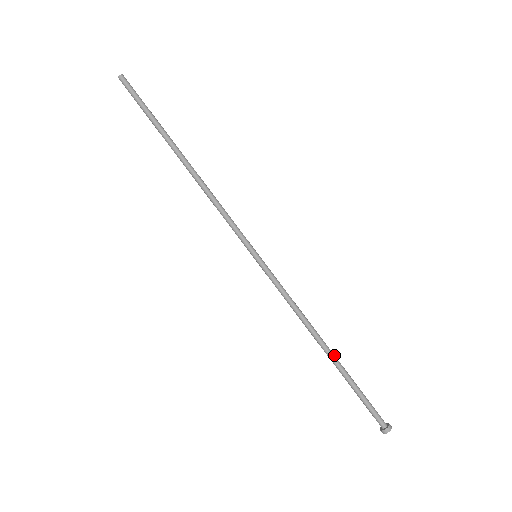
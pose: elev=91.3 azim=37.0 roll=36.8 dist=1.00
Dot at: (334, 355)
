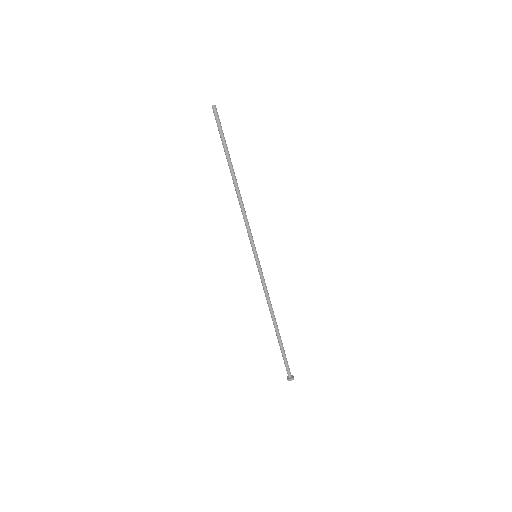
Dot at: (277, 330)
